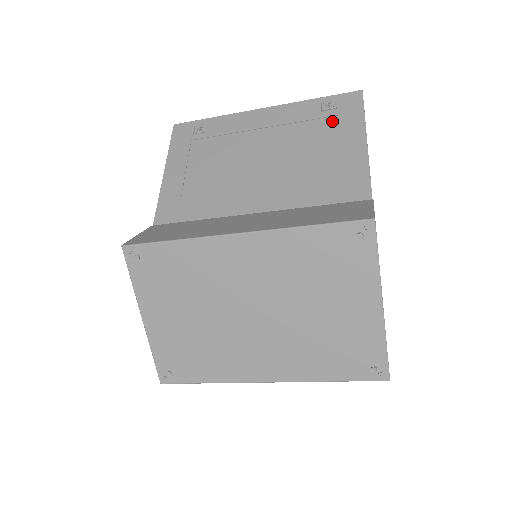
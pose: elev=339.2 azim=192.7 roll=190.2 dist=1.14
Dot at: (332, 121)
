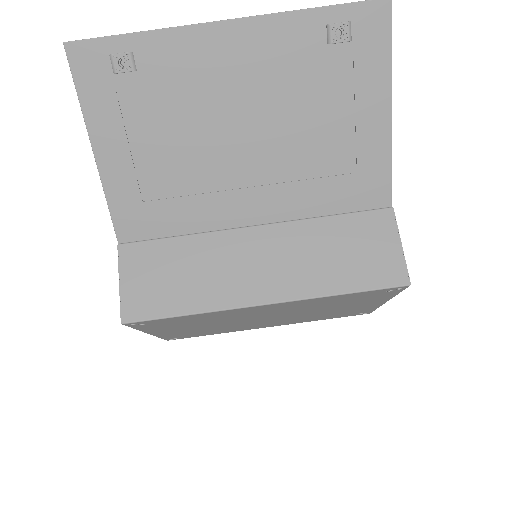
Dot at: (345, 67)
